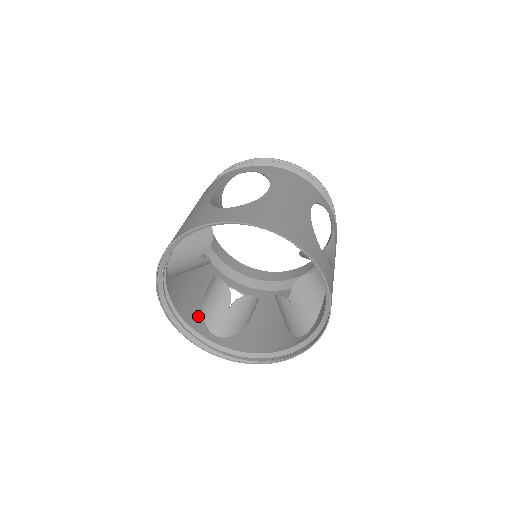
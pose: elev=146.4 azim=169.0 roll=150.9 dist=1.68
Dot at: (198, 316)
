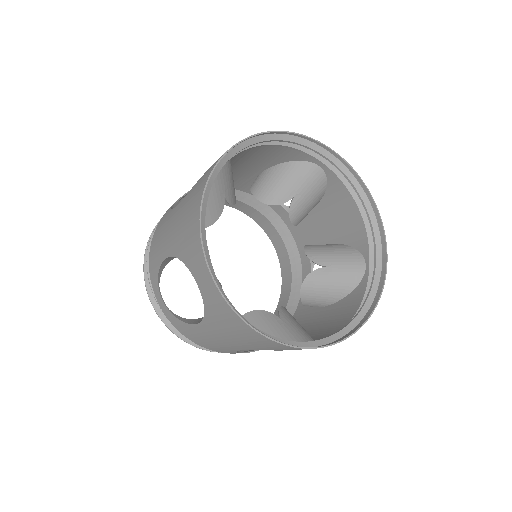
Dot at: (183, 250)
